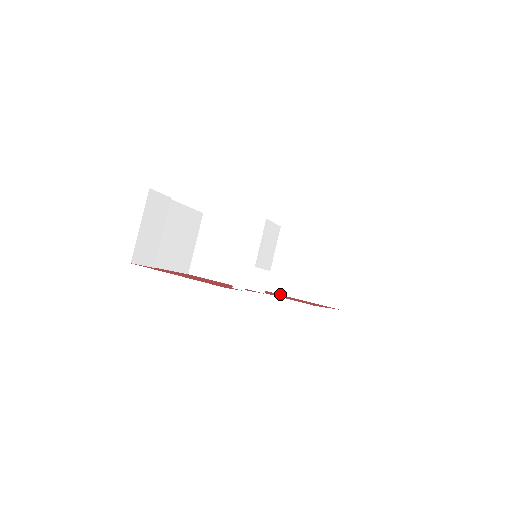
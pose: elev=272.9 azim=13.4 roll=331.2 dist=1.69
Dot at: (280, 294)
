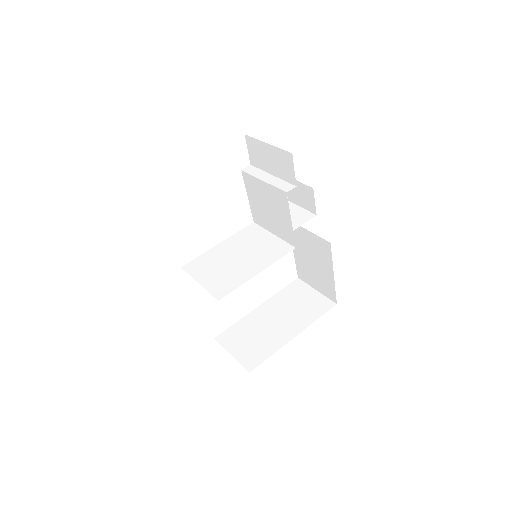
Dot at: occluded
